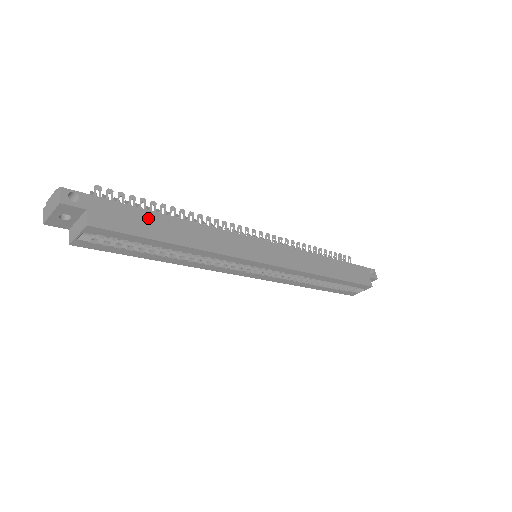
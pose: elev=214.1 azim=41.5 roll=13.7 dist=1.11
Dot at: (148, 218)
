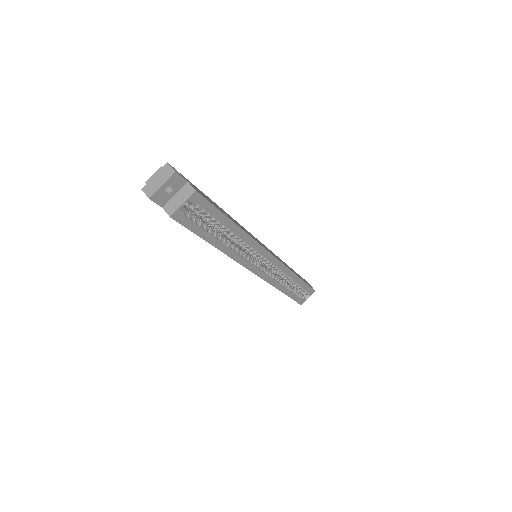
Dot at: (212, 201)
